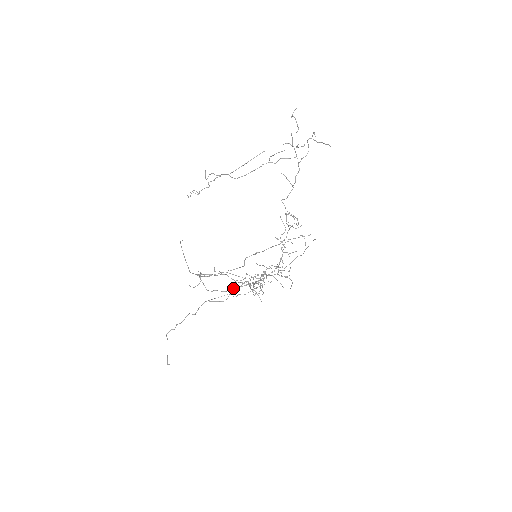
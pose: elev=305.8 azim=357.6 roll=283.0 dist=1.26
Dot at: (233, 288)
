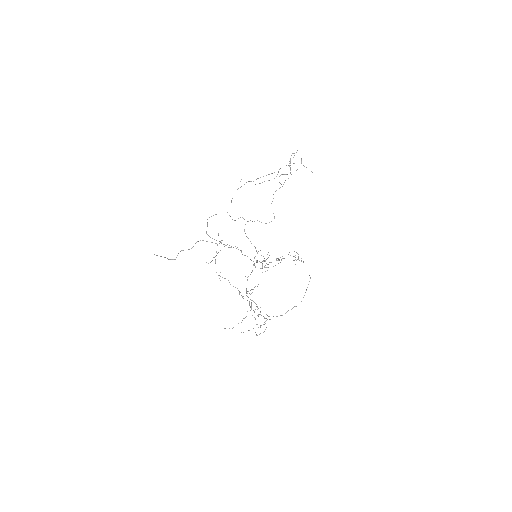
Dot at: (222, 240)
